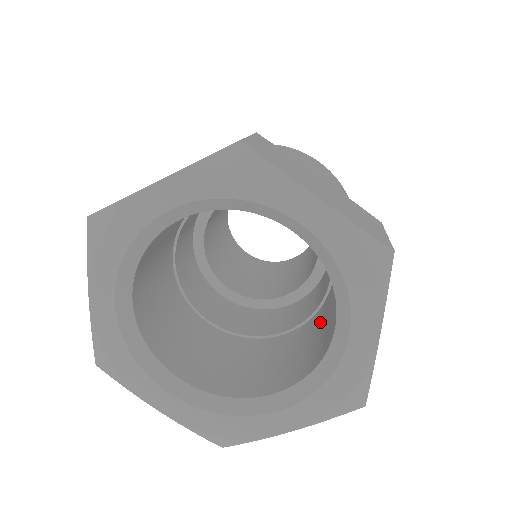
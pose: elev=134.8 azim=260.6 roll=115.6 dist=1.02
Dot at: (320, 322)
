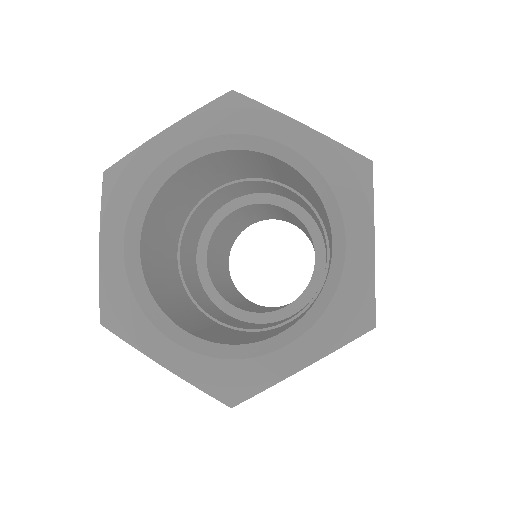
Dot at: (322, 287)
